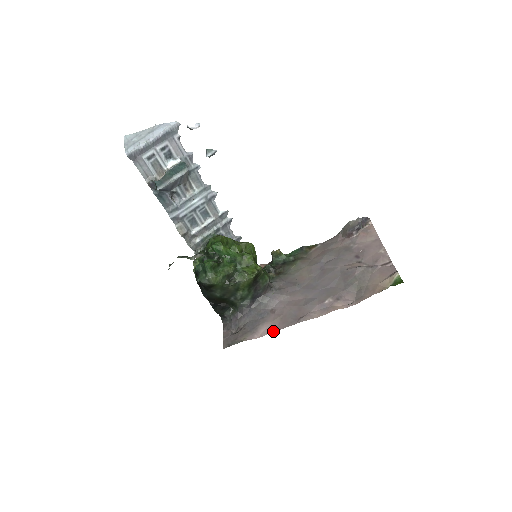
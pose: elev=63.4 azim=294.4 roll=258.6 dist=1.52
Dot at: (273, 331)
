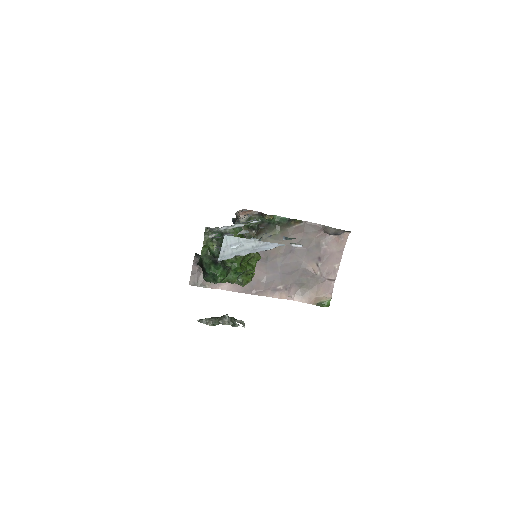
Dot at: (232, 291)
